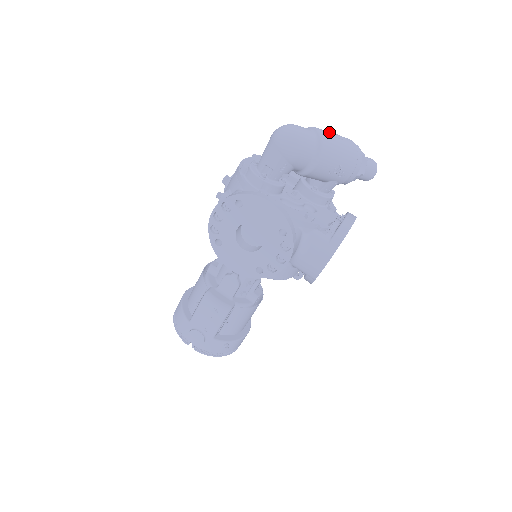
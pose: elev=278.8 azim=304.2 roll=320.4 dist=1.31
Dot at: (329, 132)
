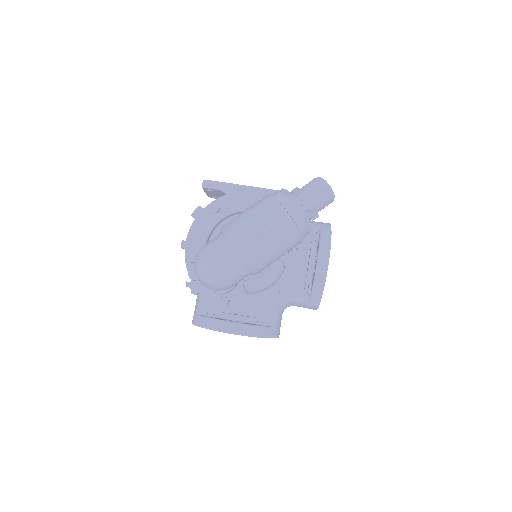
Dot at: (251, 232)
